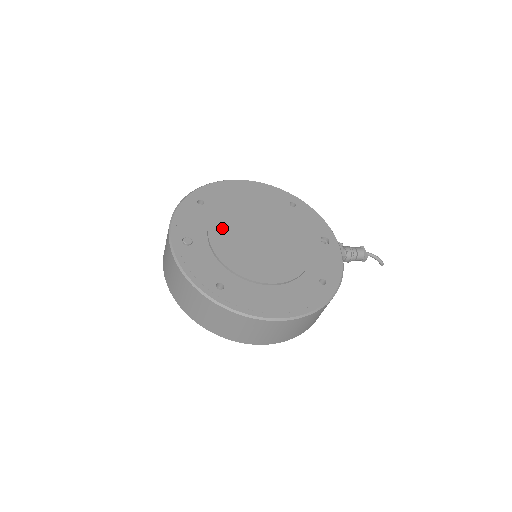
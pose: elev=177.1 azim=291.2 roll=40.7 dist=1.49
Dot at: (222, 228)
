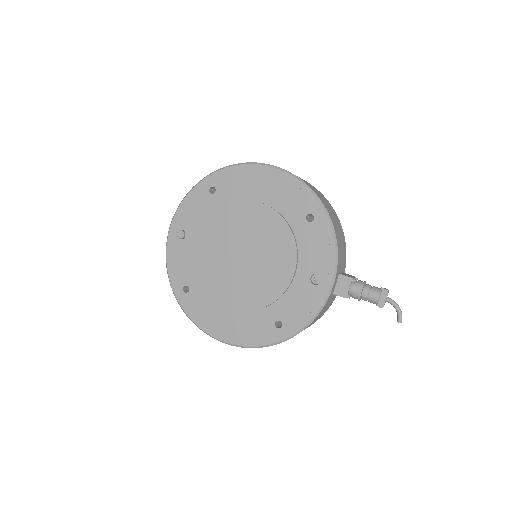
Dot at: (214, 230)
